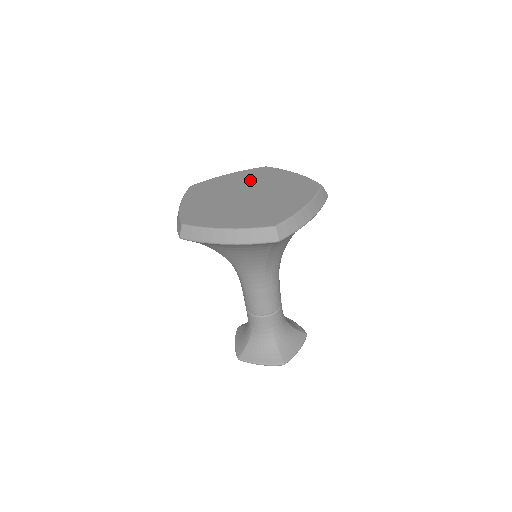
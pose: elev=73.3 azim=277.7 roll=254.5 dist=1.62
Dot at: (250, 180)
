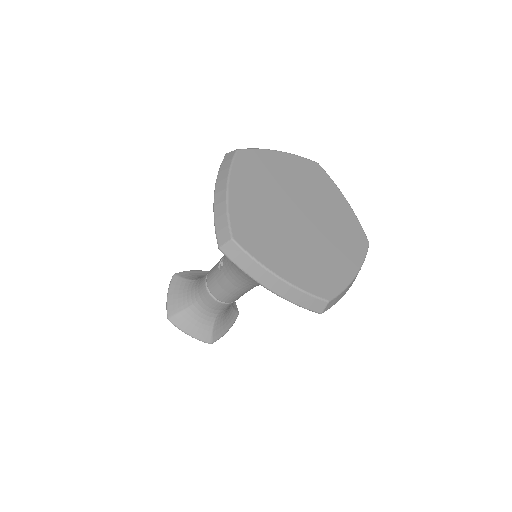
Dot at: (303, 184)
